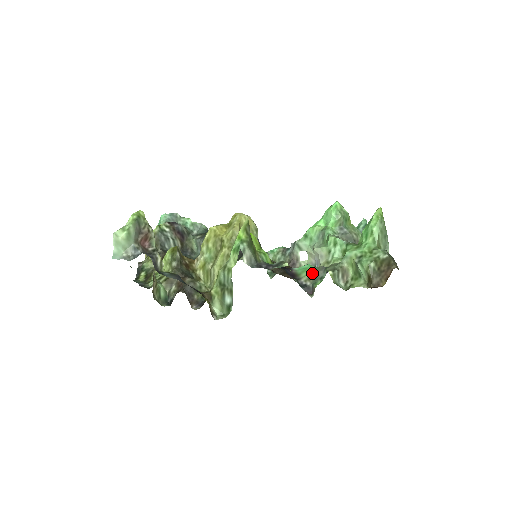
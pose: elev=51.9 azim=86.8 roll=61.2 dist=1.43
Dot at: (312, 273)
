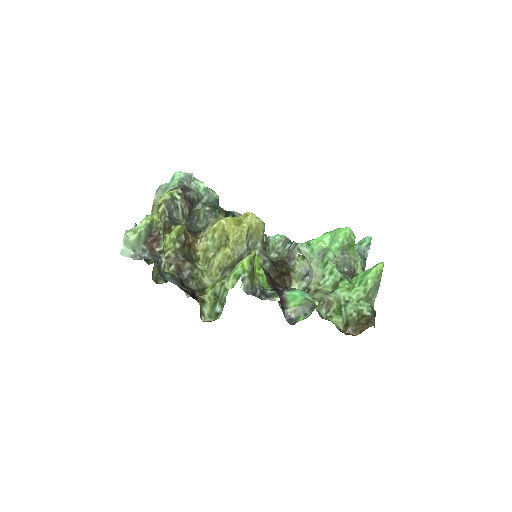
Dot at: (299, 306)
